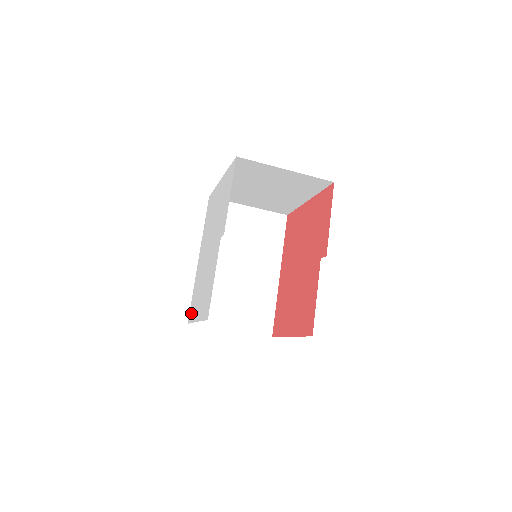
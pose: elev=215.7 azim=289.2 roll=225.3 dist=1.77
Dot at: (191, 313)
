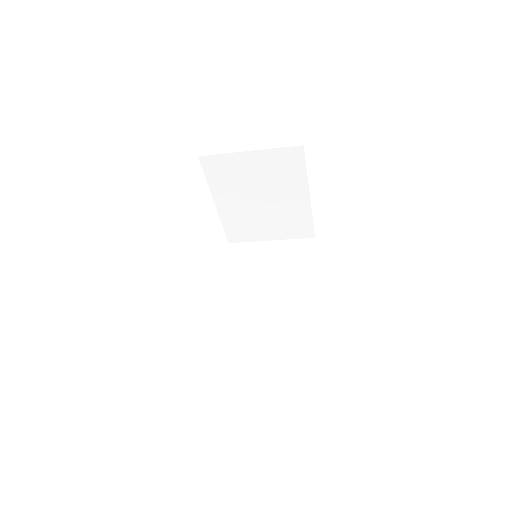
Dot at: occluded
